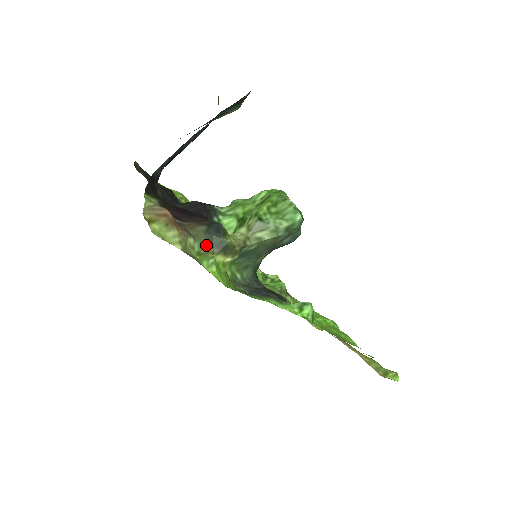
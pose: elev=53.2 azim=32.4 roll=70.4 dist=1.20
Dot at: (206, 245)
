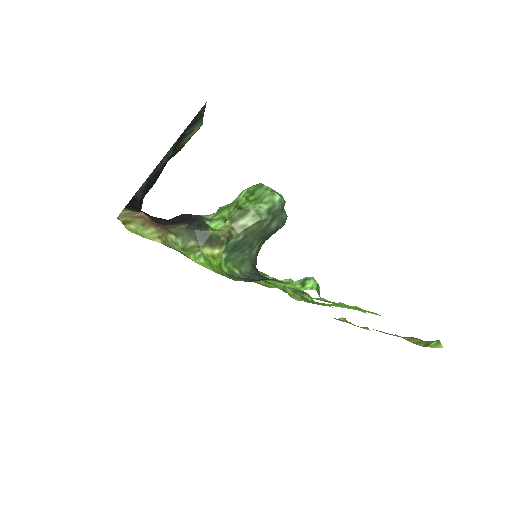
Dot at: (190, 240)
